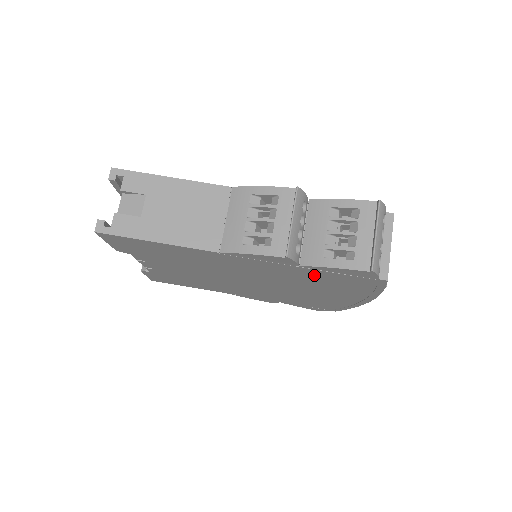
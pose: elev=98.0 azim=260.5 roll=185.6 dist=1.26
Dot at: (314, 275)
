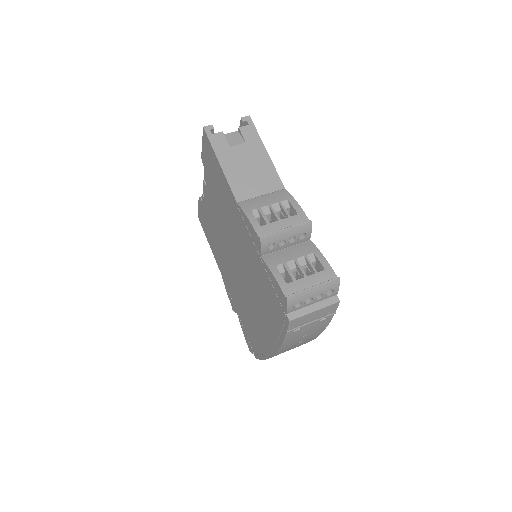
Dot at: (263, 279)
